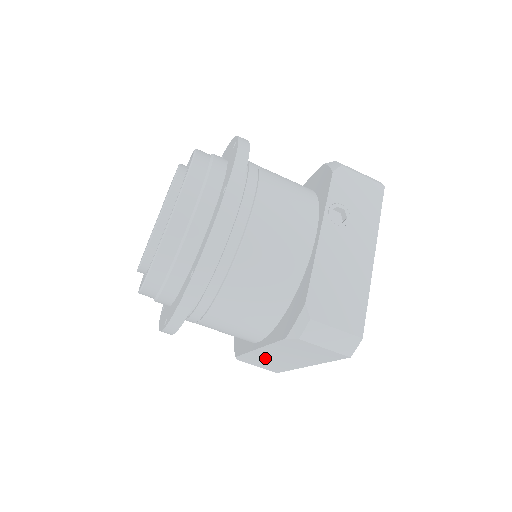
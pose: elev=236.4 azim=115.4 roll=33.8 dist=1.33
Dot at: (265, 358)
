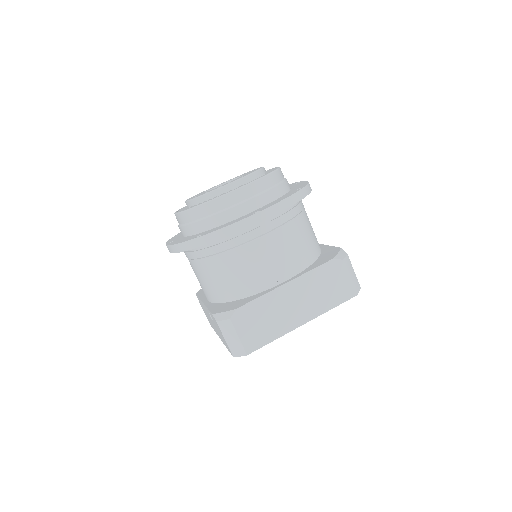
Dot at: (273, 308)
